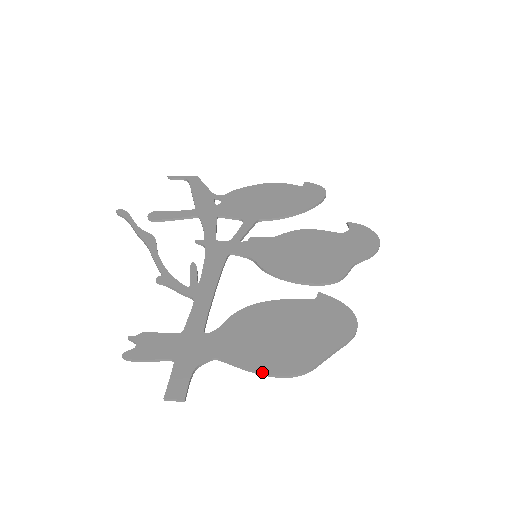
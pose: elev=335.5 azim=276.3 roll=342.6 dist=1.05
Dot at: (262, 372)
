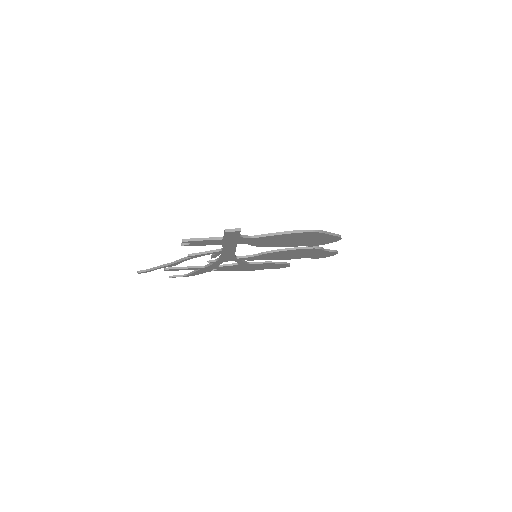
Dot at: (288, 231)
